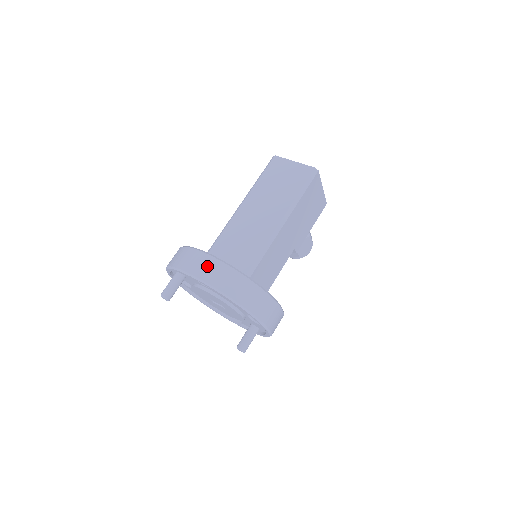
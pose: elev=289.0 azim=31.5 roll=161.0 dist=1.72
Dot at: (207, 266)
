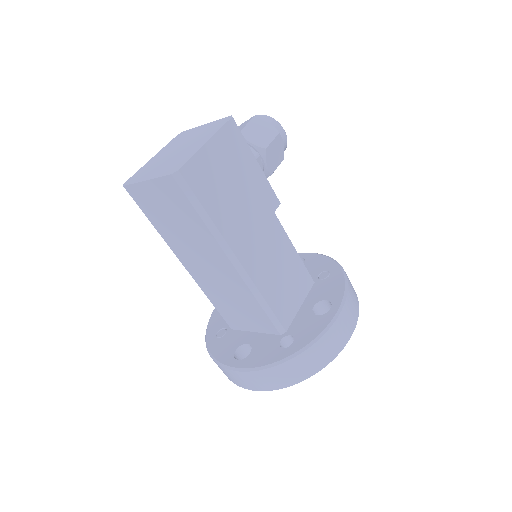
Dot at: (246, 380)
